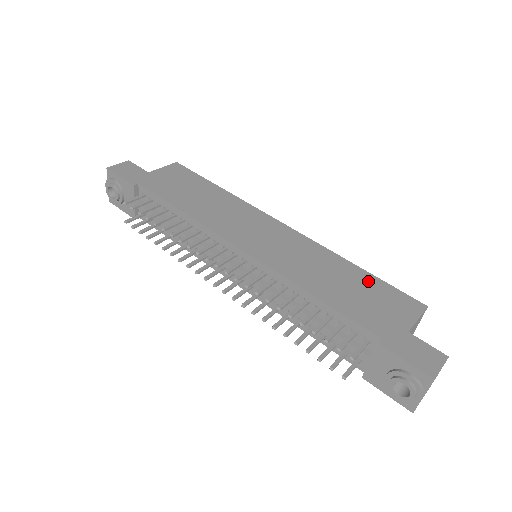
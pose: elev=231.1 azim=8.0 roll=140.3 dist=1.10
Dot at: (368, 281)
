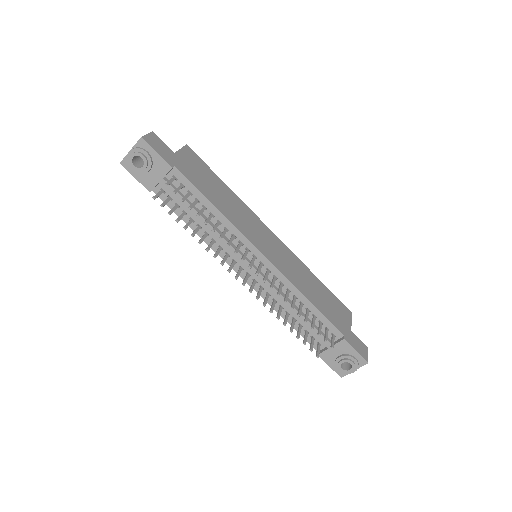
Dot at: (326, 291)
